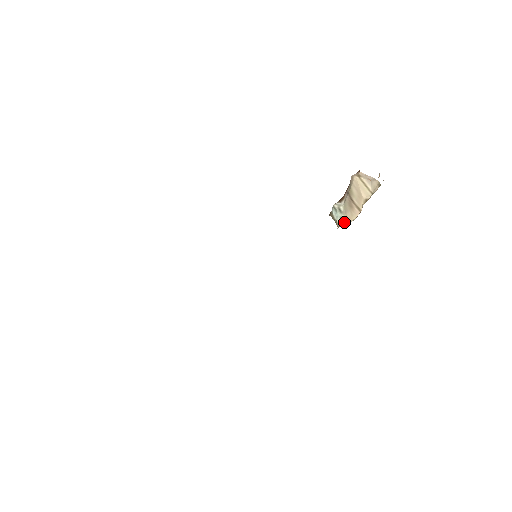
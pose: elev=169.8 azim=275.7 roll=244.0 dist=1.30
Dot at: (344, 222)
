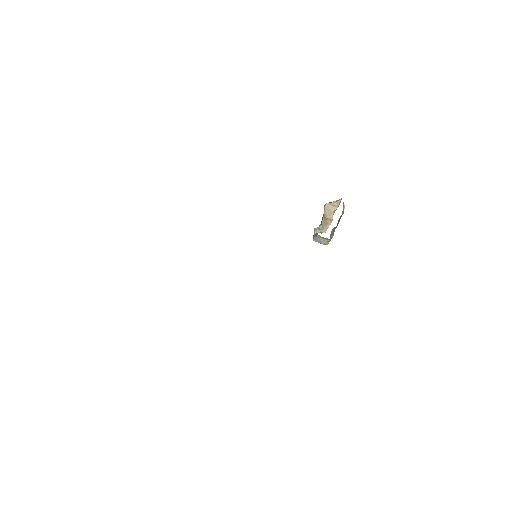
Dot at: occluded
